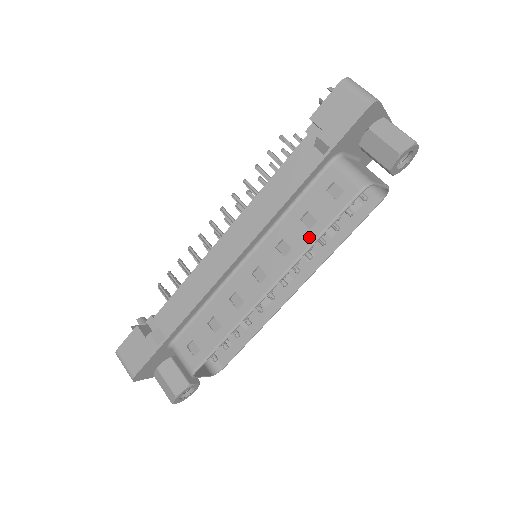
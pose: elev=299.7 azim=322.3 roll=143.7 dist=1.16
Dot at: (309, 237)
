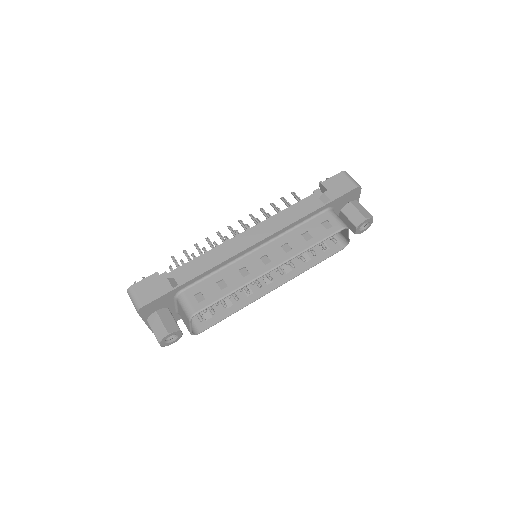
Dot at: (305, 245)
